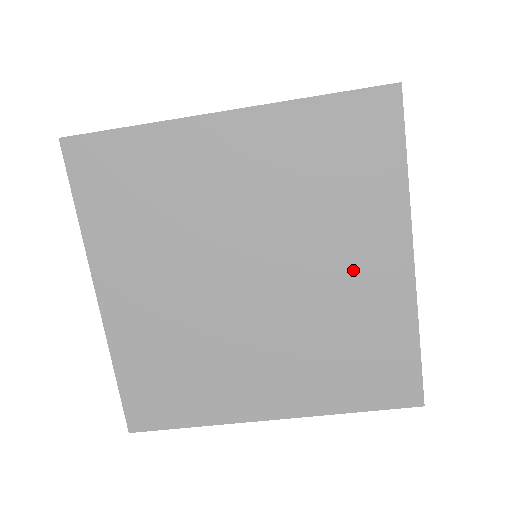
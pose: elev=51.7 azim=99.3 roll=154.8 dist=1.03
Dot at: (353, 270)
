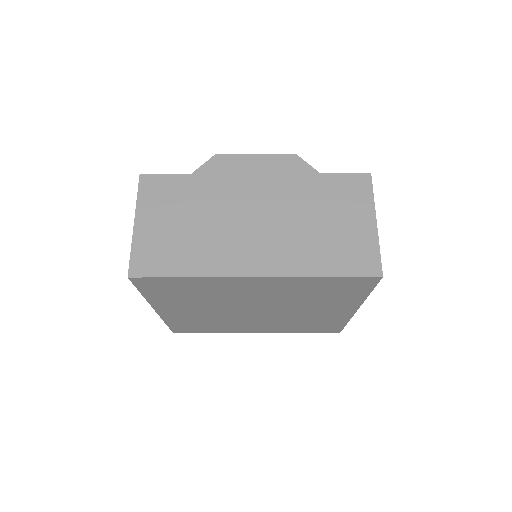
Dot at: (320, 312)
